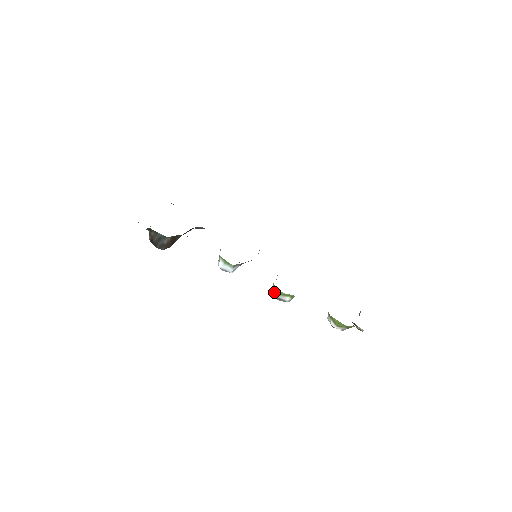
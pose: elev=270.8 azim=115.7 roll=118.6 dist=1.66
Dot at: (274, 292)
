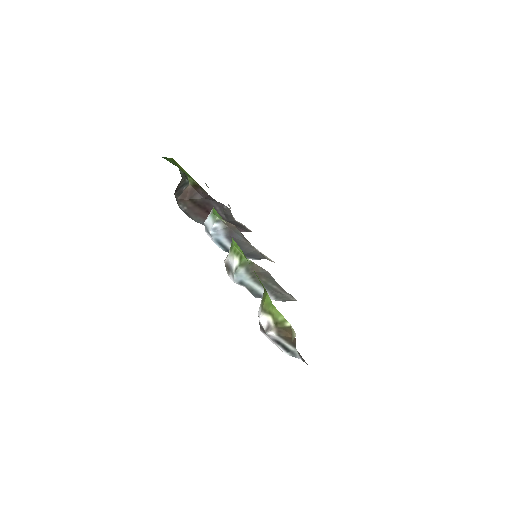
Dot at: occluded
